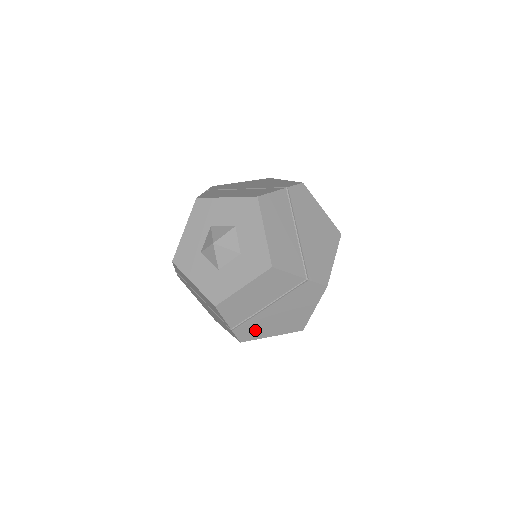
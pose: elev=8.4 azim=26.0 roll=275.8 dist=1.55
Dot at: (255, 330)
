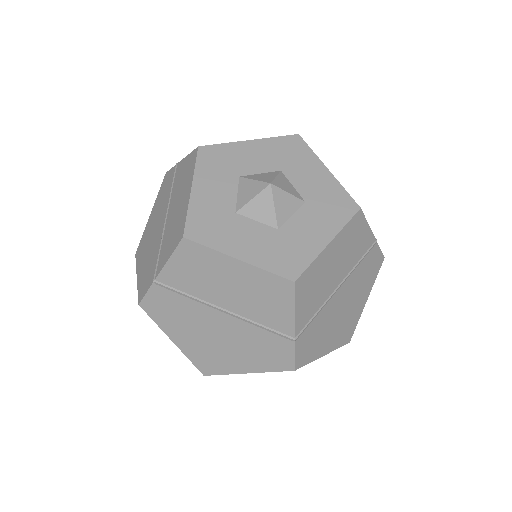
Dot at: (314, 341)
